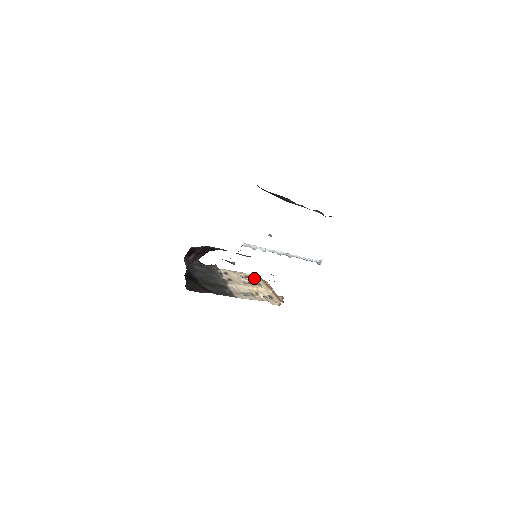
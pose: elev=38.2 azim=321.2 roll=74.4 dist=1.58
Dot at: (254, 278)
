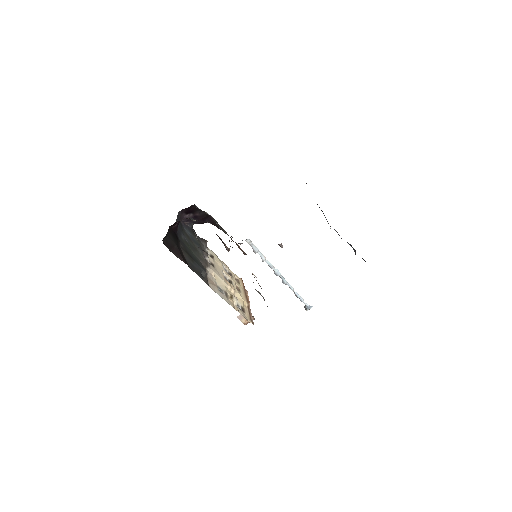
Dot at: (237, 280)
